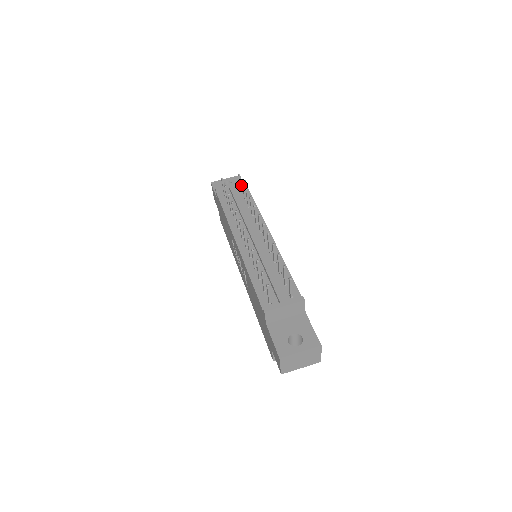
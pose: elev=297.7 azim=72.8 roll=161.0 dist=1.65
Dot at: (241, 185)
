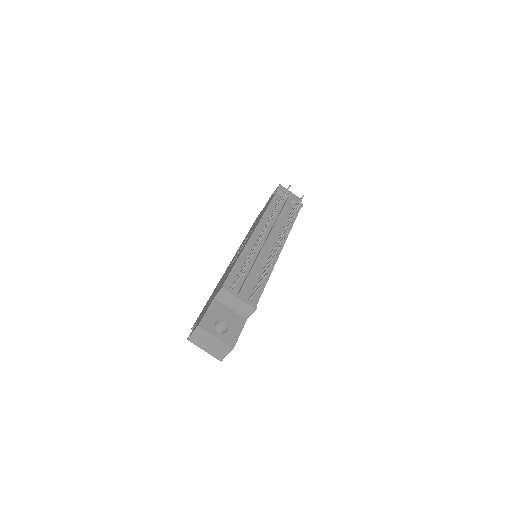
Dot at: occluded
